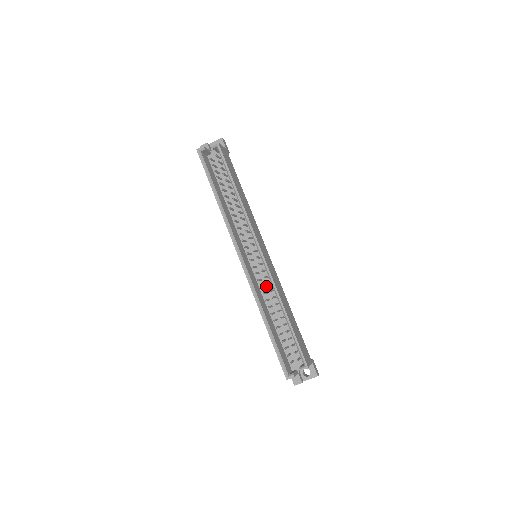
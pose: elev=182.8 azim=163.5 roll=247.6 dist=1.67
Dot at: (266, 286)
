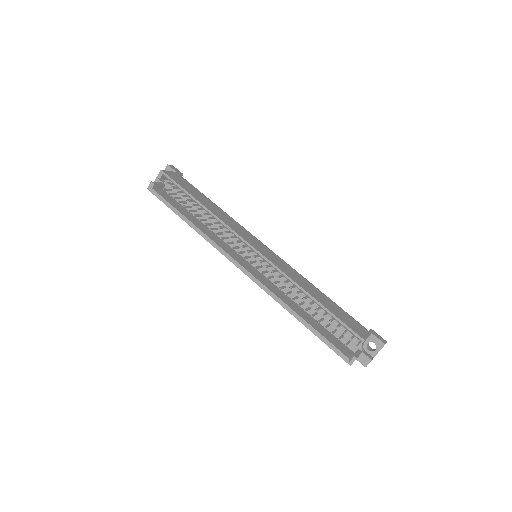
Dot at: (281, 280)
